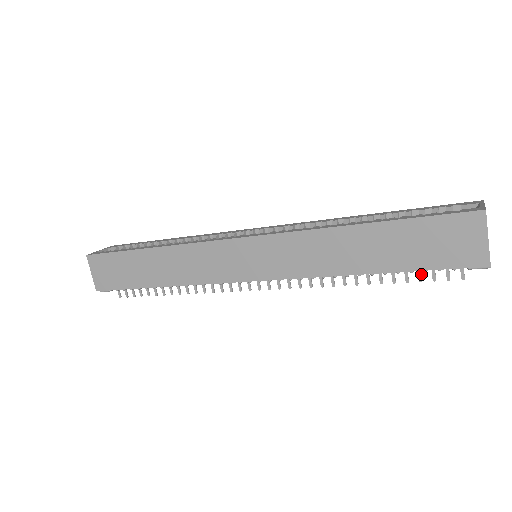
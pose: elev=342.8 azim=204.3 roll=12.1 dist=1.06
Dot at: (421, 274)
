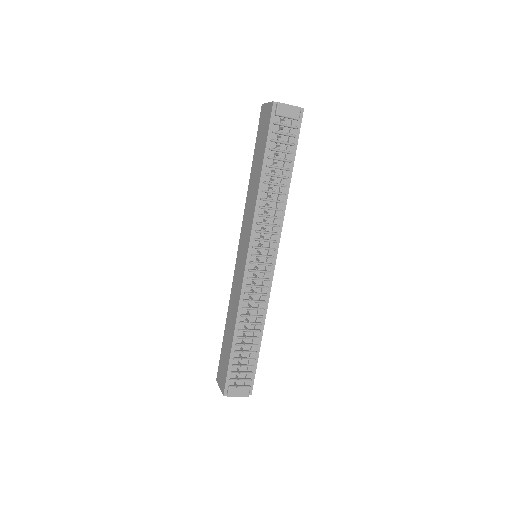
Dot at: (278, 145)
